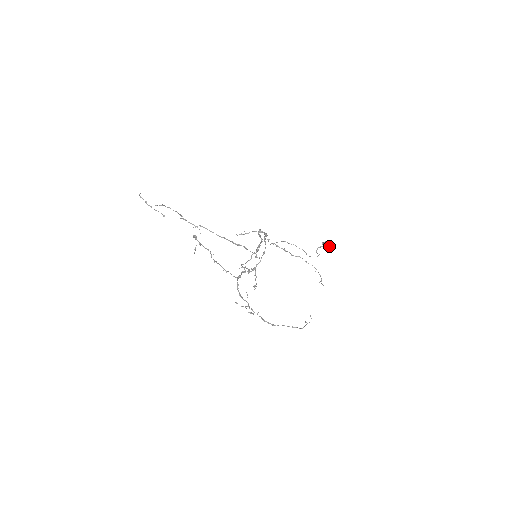
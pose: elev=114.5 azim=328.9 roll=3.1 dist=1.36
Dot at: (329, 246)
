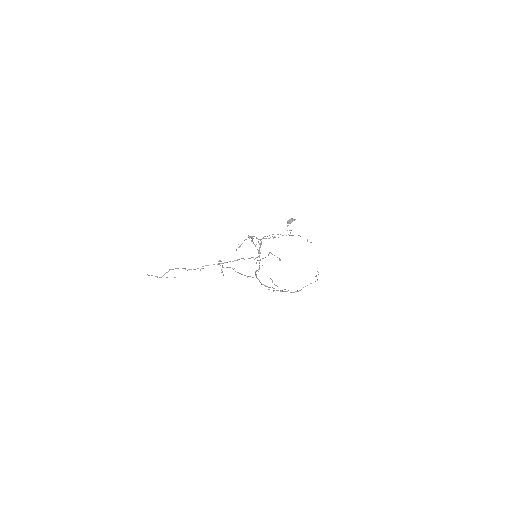
Dot at: (292, 221)
